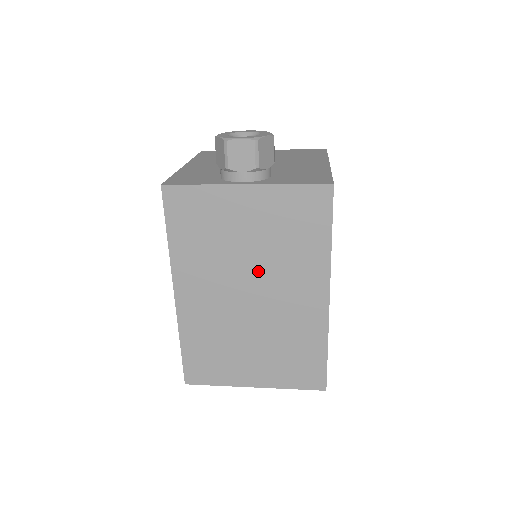
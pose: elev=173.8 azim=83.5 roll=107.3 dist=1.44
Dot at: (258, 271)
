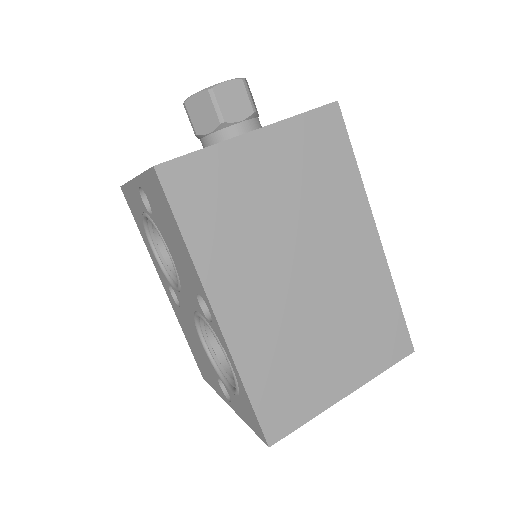
Dot at: (301, 235)
